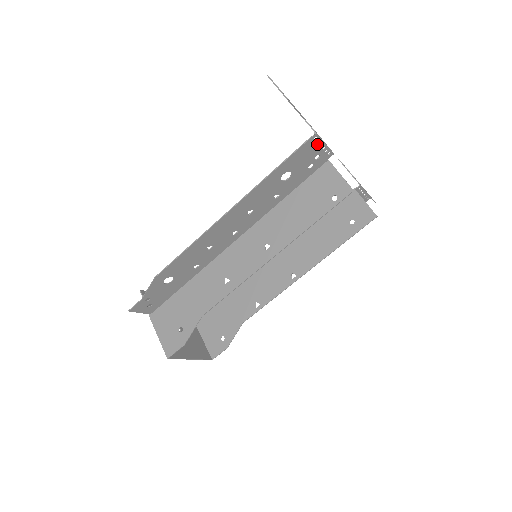
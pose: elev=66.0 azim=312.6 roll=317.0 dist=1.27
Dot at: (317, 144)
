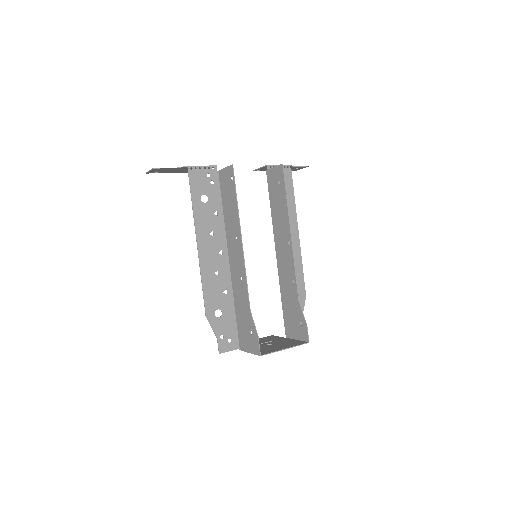
Dot at: (197, 170)
